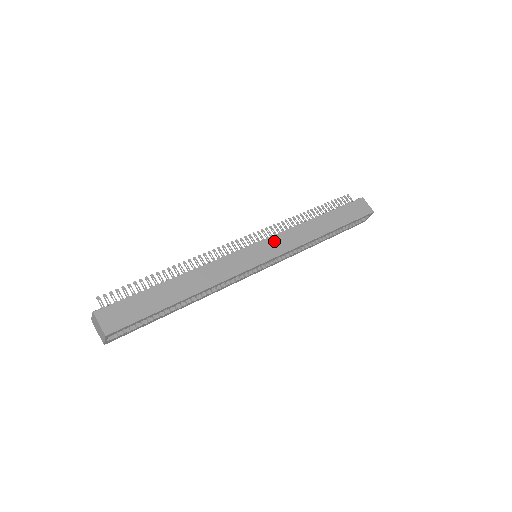
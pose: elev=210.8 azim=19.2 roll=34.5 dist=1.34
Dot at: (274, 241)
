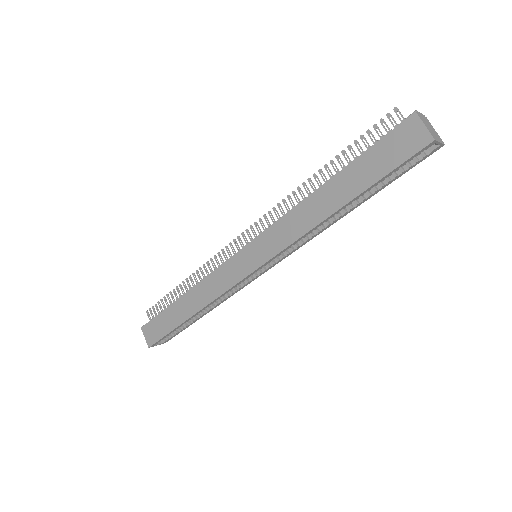
Dot at: (264, 240)
